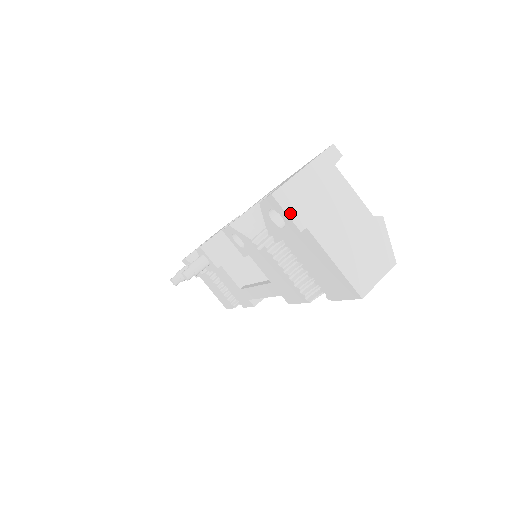
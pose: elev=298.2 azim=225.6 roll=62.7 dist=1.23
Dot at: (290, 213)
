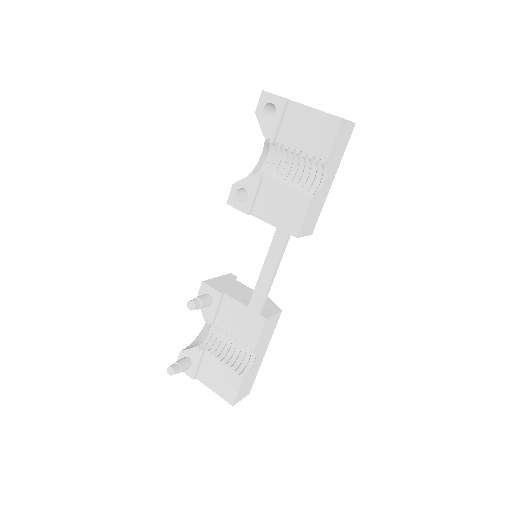
Dot at: (277, 95)
